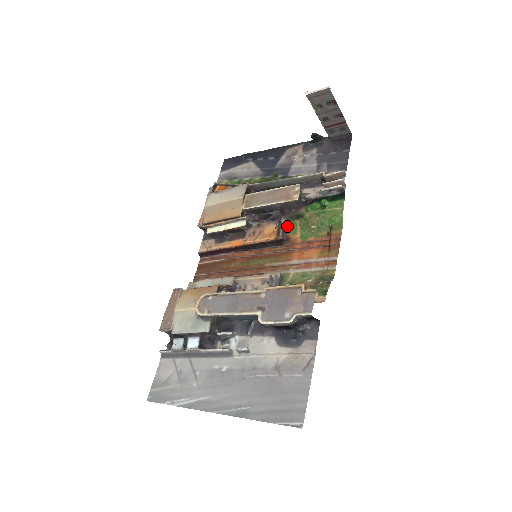
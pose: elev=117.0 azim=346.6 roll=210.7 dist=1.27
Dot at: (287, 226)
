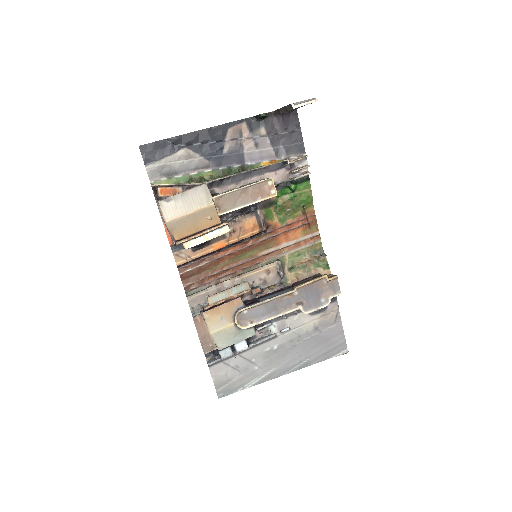
Dot at: (263, 215)
